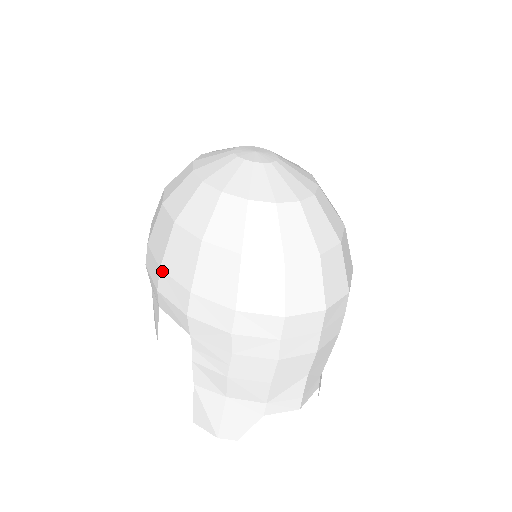
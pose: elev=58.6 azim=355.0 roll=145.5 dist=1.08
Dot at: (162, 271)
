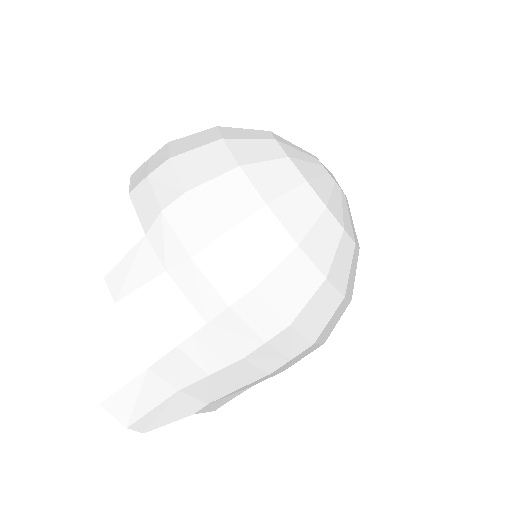
Dot at: (219, 244)
